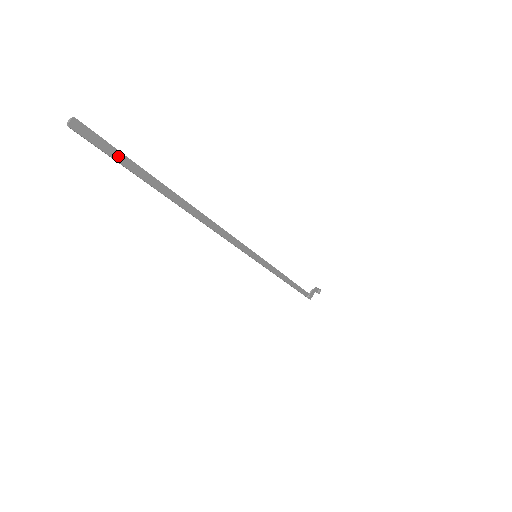
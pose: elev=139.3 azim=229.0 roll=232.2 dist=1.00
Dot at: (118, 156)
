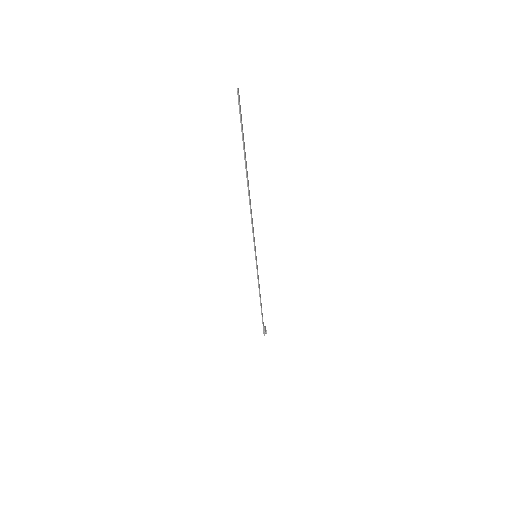
Dot at: occluded
